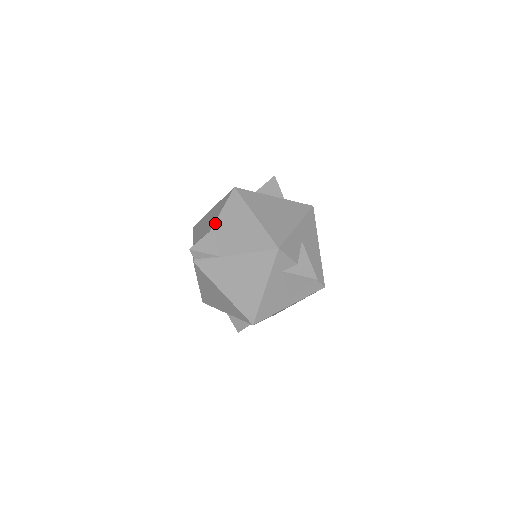
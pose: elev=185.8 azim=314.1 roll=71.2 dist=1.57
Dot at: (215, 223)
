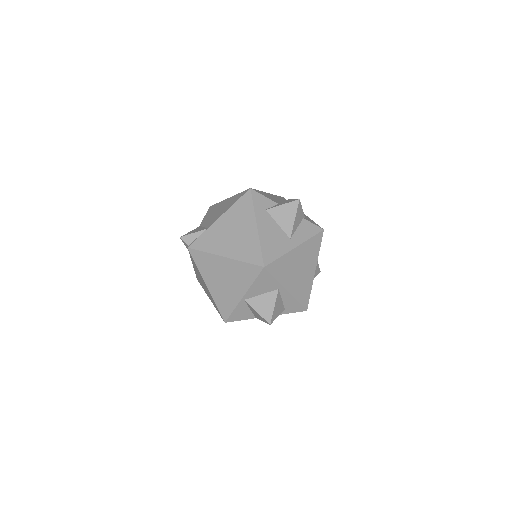
Dot at: (200, 225)
